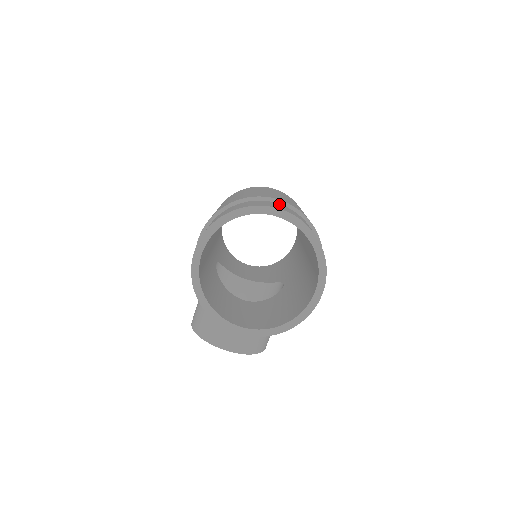
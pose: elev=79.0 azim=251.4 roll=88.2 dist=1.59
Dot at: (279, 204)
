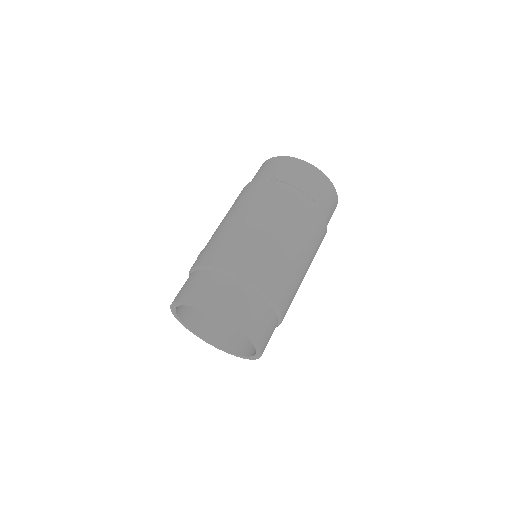
Dot at: (254, 296)
